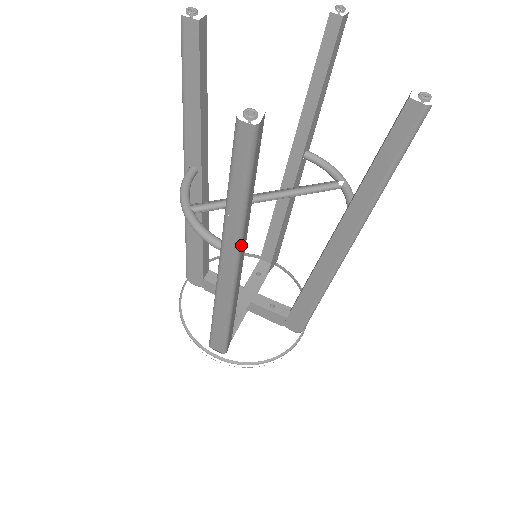
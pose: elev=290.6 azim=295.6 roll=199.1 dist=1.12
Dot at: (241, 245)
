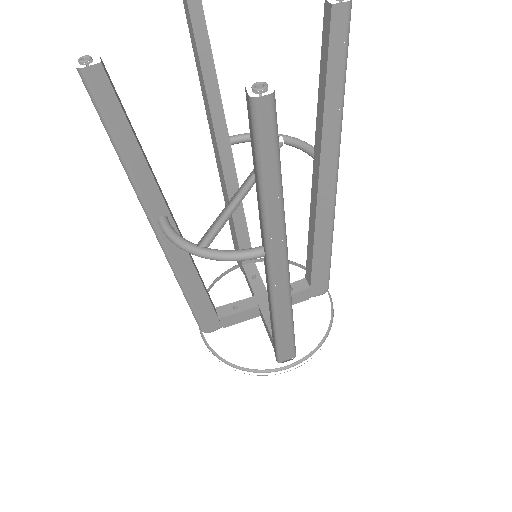
Dot at: occluded
